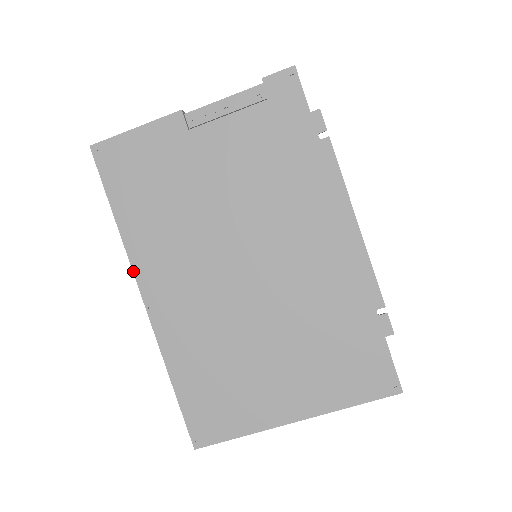
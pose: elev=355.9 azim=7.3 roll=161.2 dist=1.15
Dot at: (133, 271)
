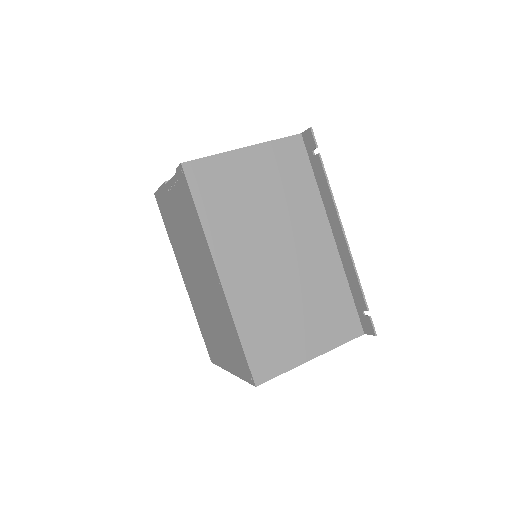
Dot at: (178, 263)
